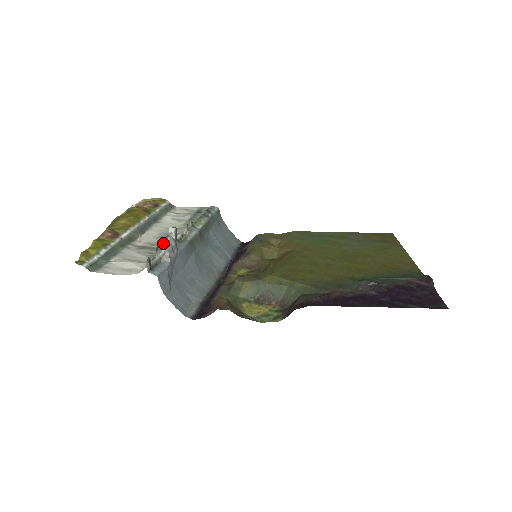
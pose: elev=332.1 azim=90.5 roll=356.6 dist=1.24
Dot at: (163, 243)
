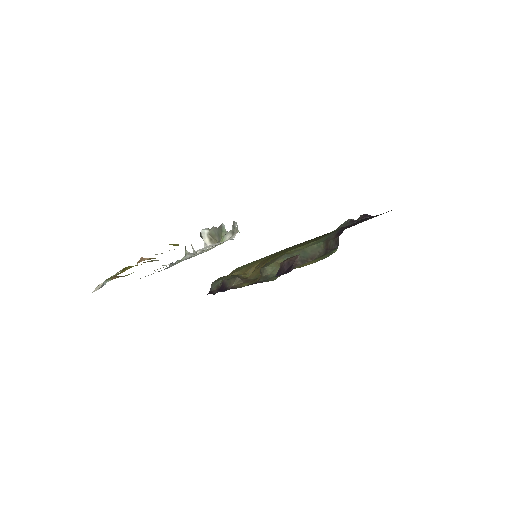
Dot at: (218, 228)
